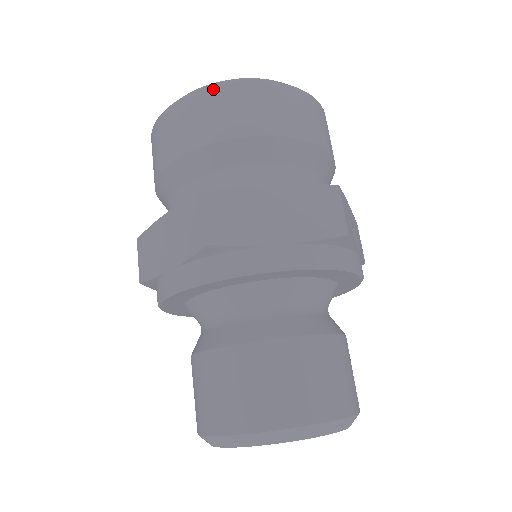
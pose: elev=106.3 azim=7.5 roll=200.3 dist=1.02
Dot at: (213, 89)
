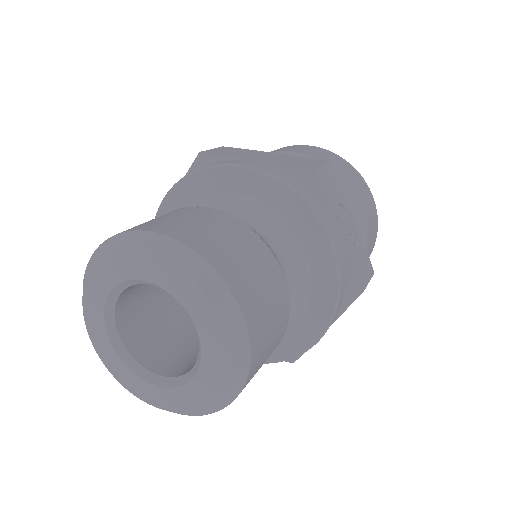
Dot at: occluded
